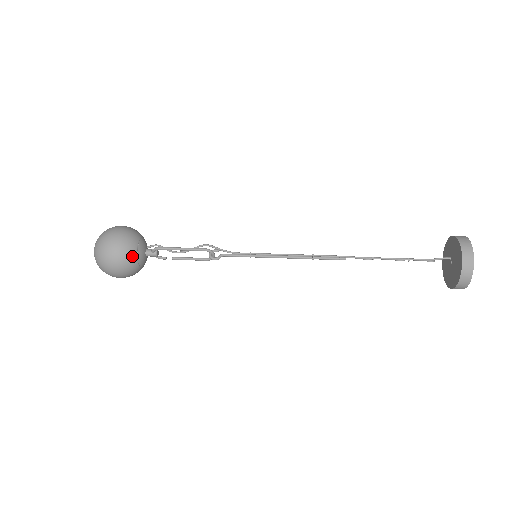
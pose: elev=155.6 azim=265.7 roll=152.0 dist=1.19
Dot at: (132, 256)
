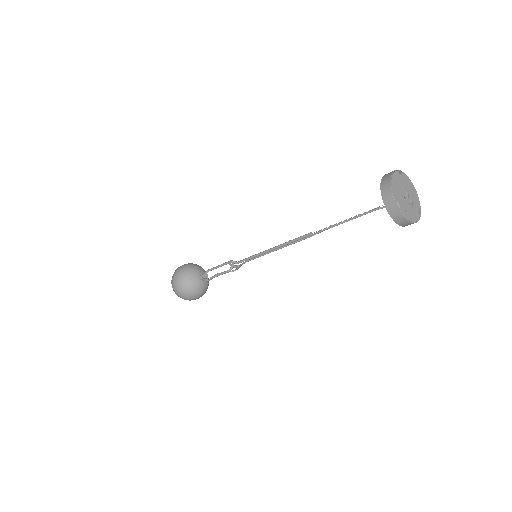
Dot at: (193, 266)
